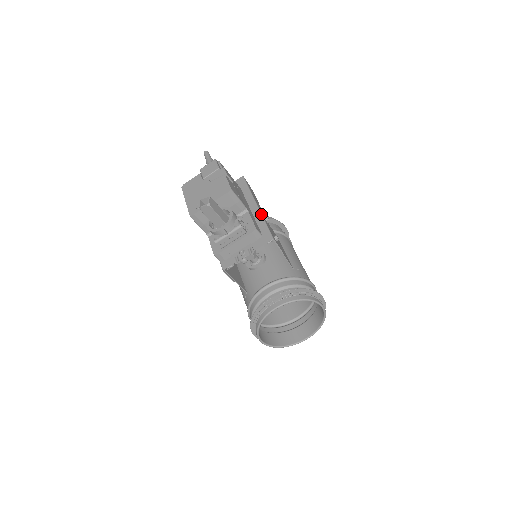
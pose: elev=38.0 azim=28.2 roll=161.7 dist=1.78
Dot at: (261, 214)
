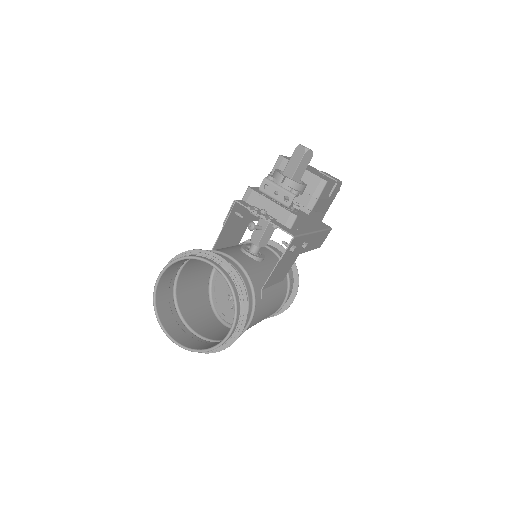
Dot at: (310, 233)
